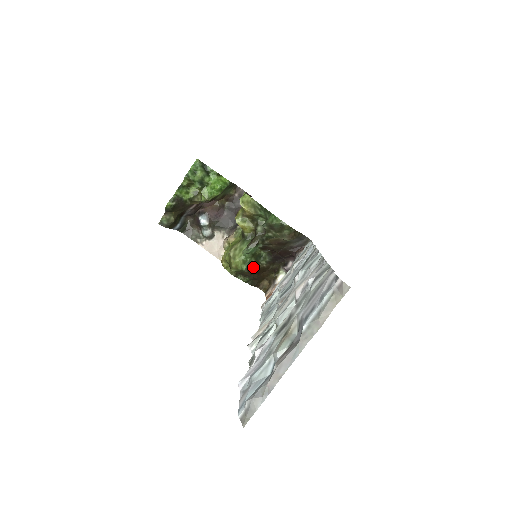
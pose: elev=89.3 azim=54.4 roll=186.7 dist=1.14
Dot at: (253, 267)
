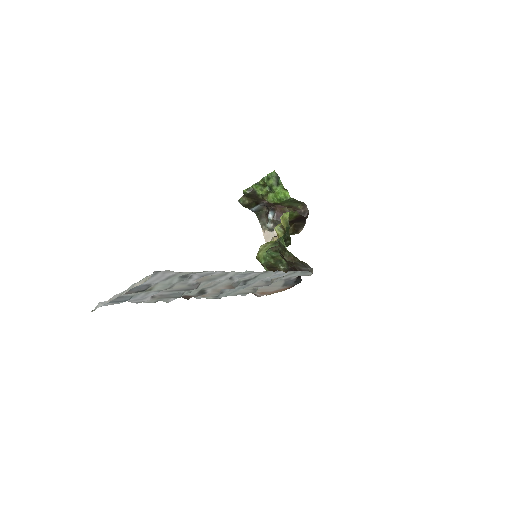
Dot at: (272, 266)
